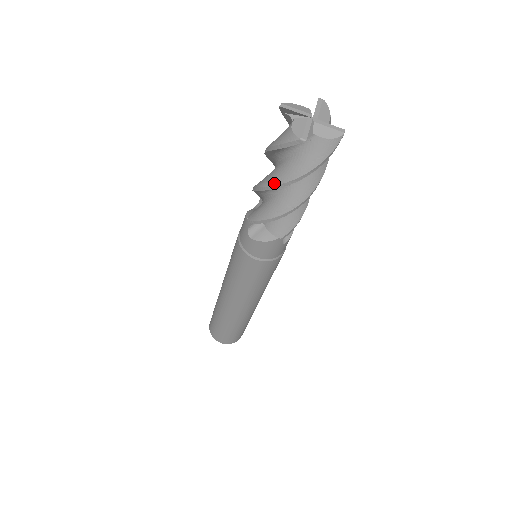
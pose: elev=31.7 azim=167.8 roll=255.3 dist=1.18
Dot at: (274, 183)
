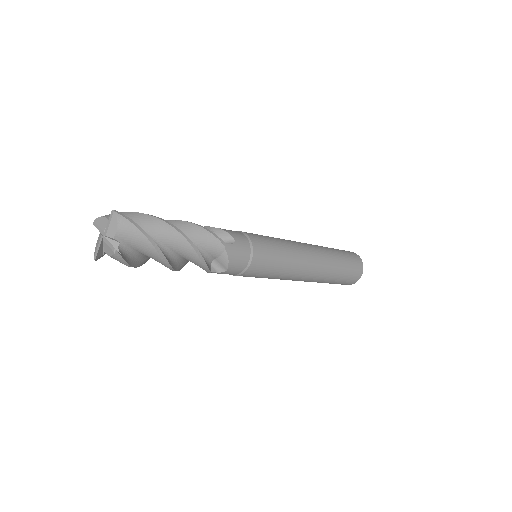
Dot at: occluded
